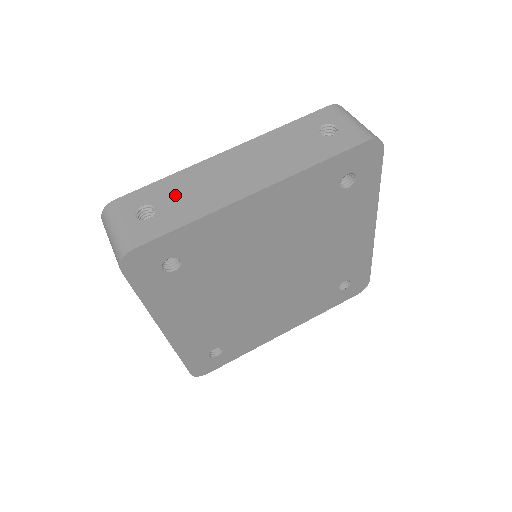
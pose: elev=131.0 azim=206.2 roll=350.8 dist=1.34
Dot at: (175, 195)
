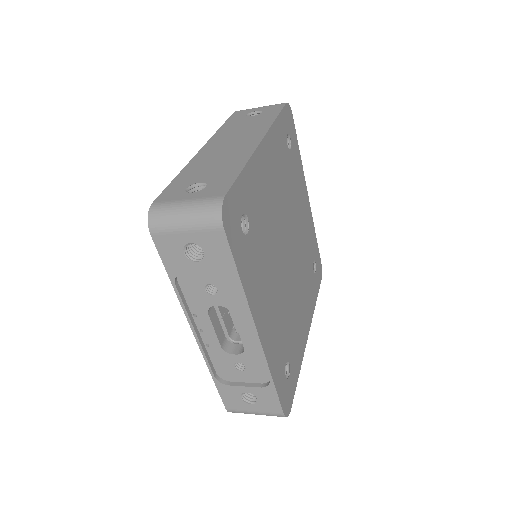
Dot at: (204, 172)
